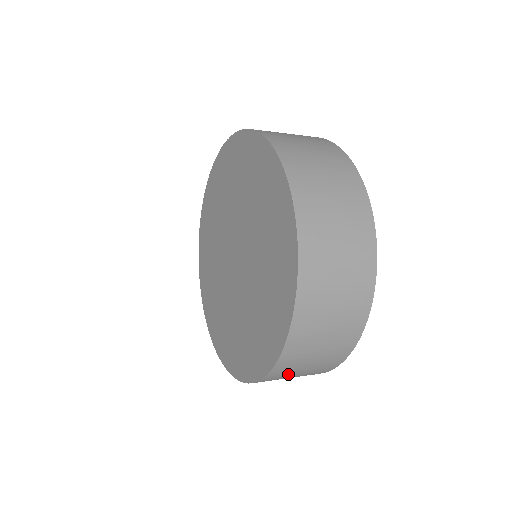
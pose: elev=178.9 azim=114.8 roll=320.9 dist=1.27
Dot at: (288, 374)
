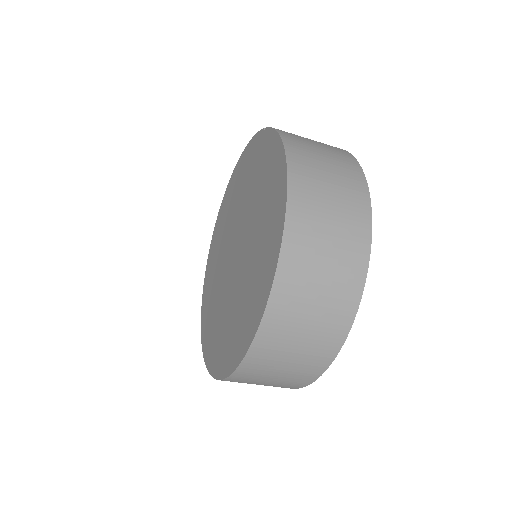
Dot at: occluded
